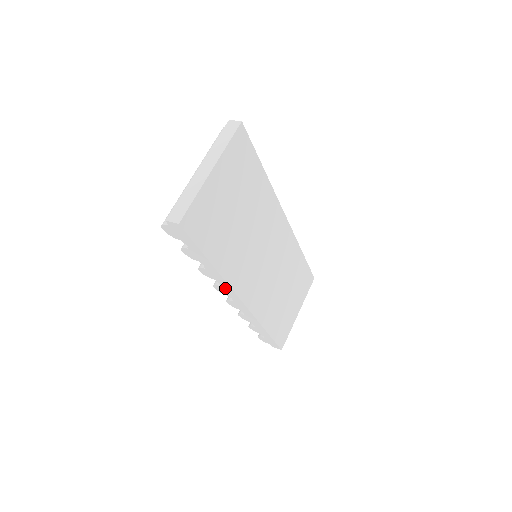
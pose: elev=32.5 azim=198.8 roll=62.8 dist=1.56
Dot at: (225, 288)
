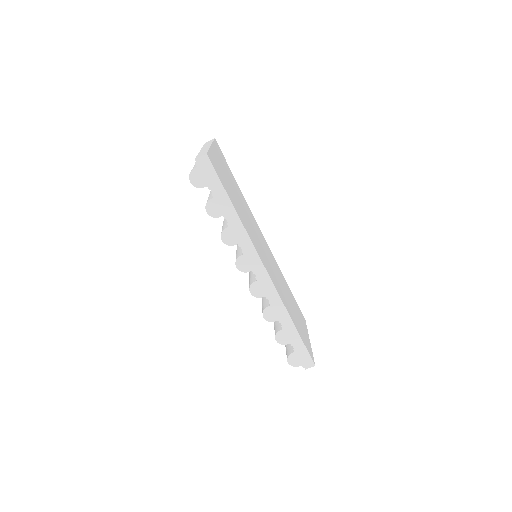
Dot at: (248, 253)
